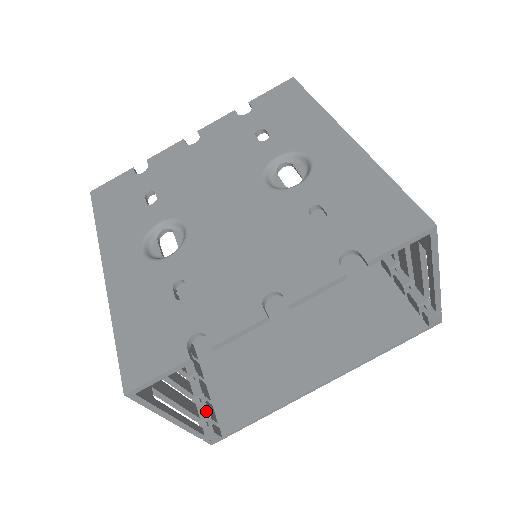
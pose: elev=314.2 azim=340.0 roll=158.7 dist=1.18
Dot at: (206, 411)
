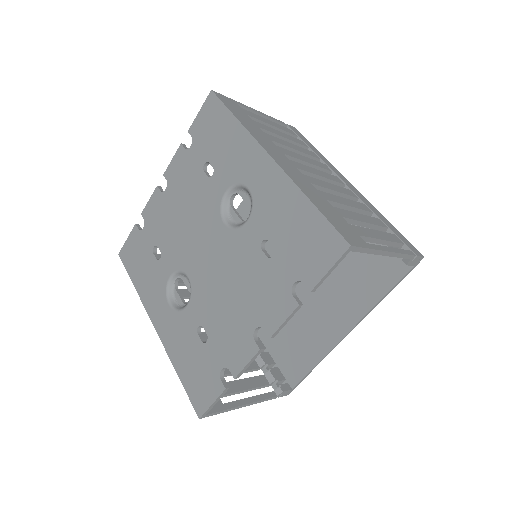
Dot at: (272, 378)
